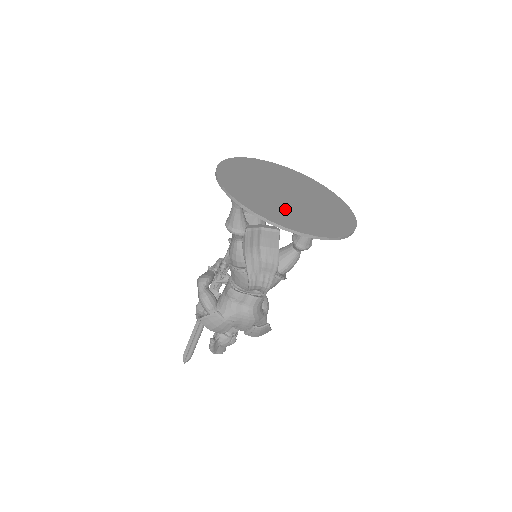
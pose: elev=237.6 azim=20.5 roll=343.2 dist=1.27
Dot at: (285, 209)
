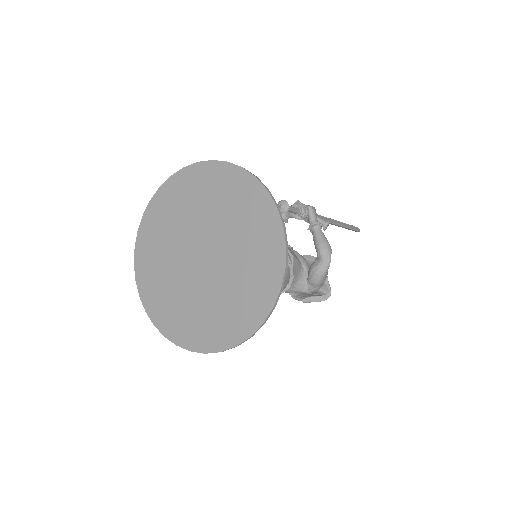
Dot at: (170, 284)
